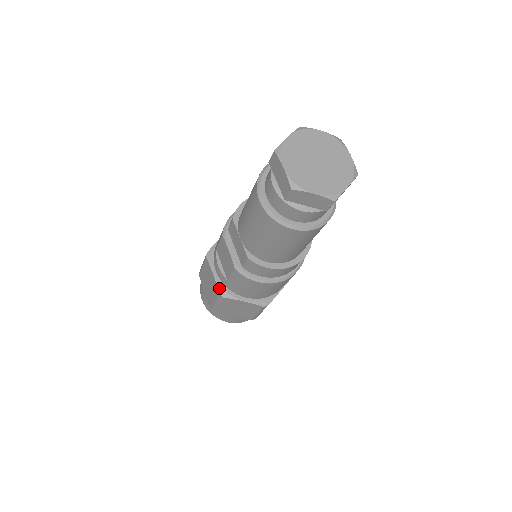
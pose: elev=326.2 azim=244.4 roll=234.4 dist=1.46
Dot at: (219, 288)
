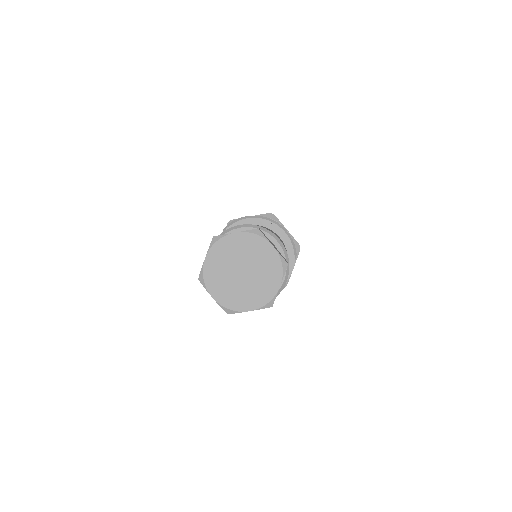
Dot at: occluded
